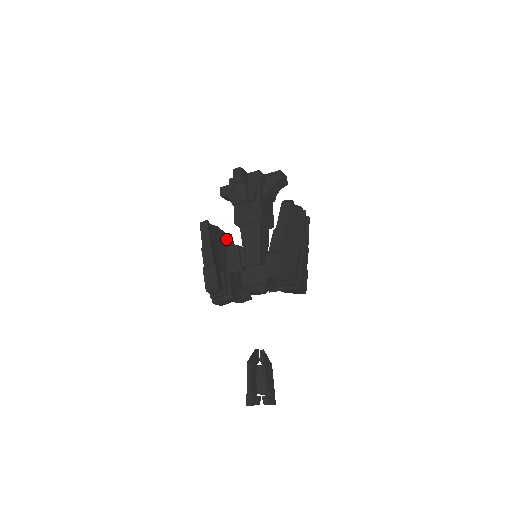
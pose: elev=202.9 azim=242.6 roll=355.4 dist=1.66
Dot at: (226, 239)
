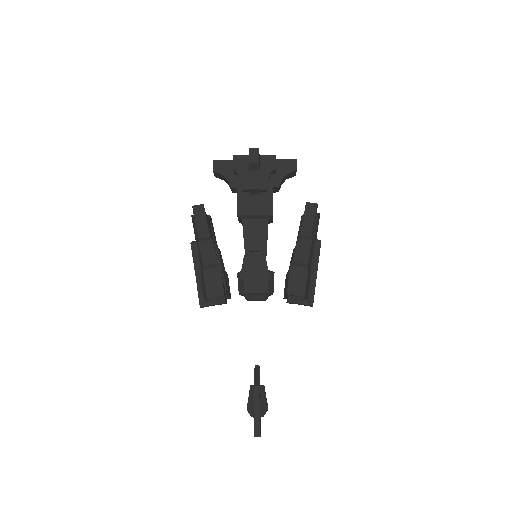
Dot at: (209, 224)
